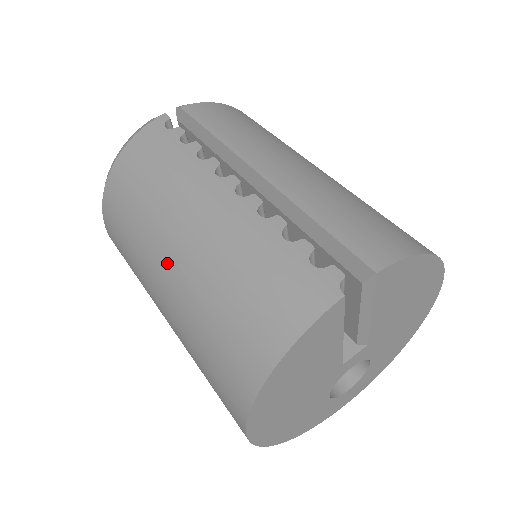
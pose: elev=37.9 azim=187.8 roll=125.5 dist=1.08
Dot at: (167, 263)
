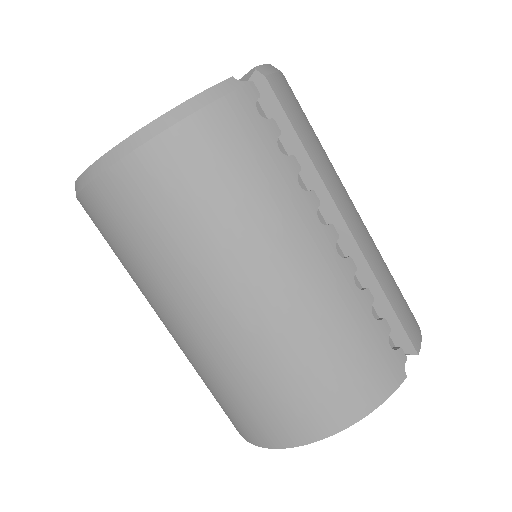
Dot at: (246, 301)
